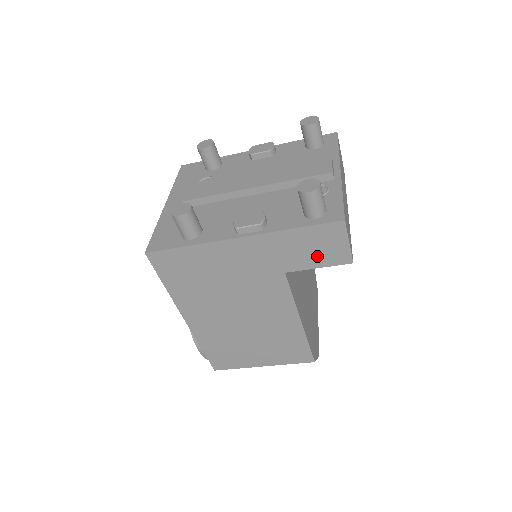
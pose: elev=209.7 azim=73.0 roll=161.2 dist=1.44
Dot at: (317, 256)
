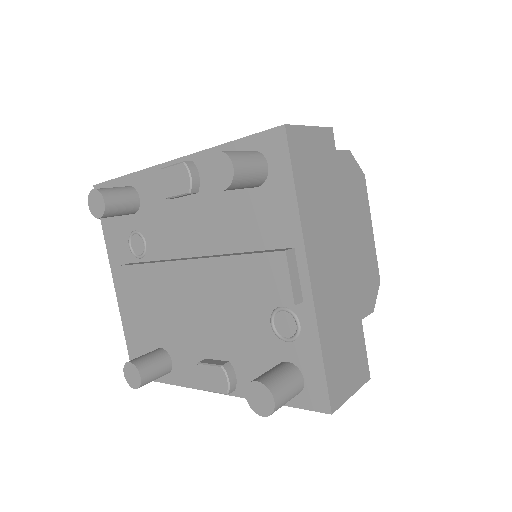
Dot at: occluded
